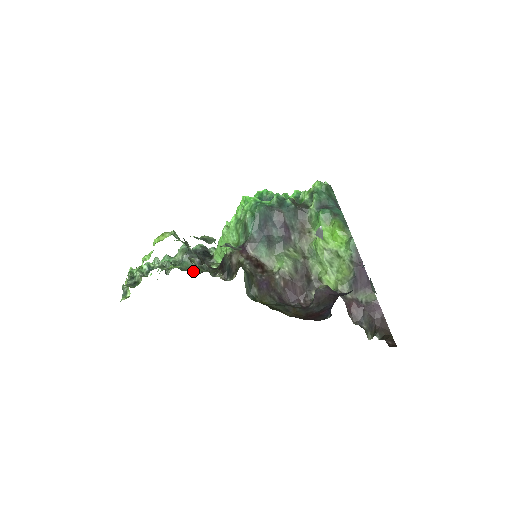
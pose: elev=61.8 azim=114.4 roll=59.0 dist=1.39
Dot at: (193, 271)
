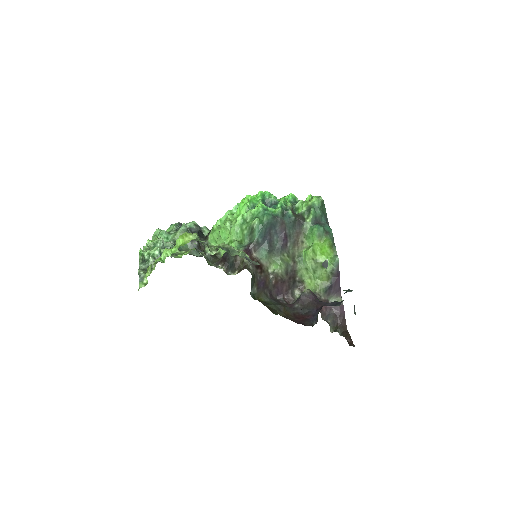
Dot at: (192, 253)
